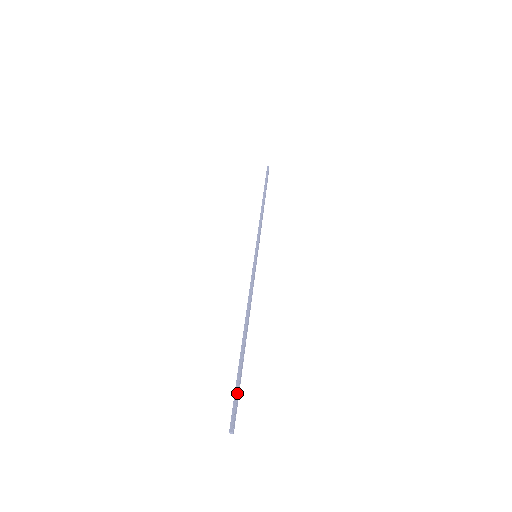
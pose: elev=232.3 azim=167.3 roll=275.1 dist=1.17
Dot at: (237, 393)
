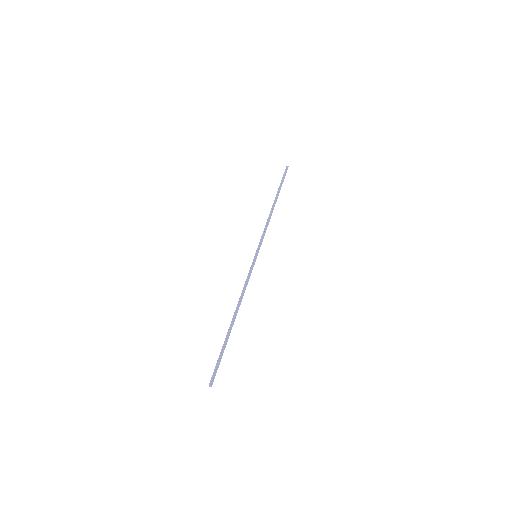
Dot at: (218, 362)
